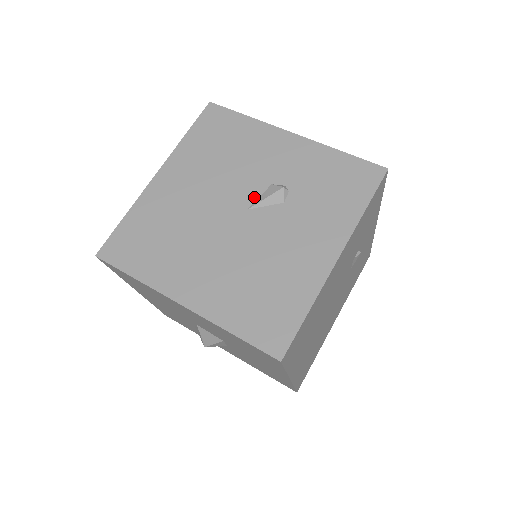
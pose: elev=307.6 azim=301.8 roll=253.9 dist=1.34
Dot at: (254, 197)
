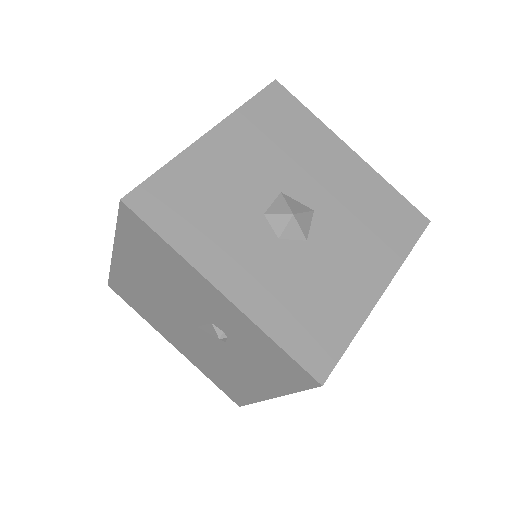
Dot at: (199, 322)
